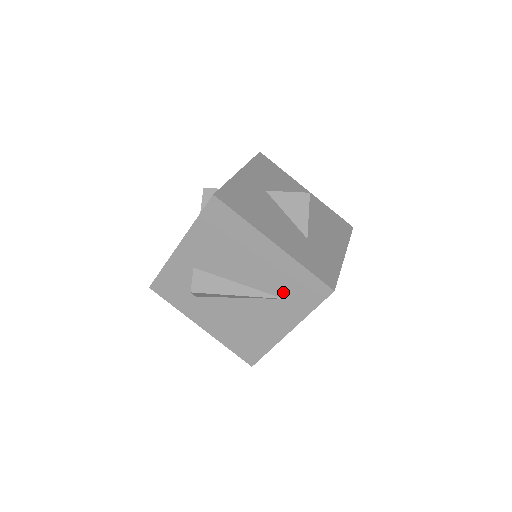
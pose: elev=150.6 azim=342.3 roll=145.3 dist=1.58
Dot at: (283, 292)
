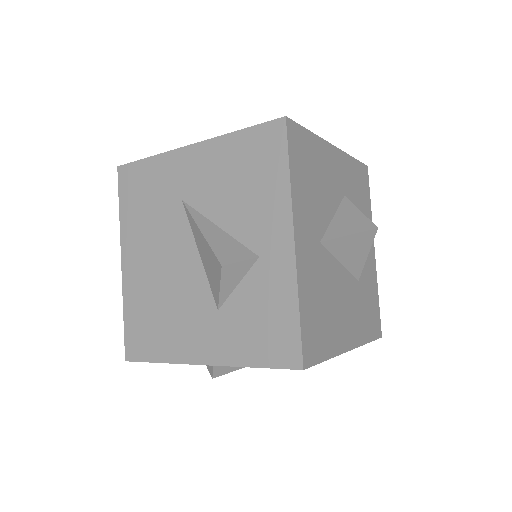
Dot at: occluded
